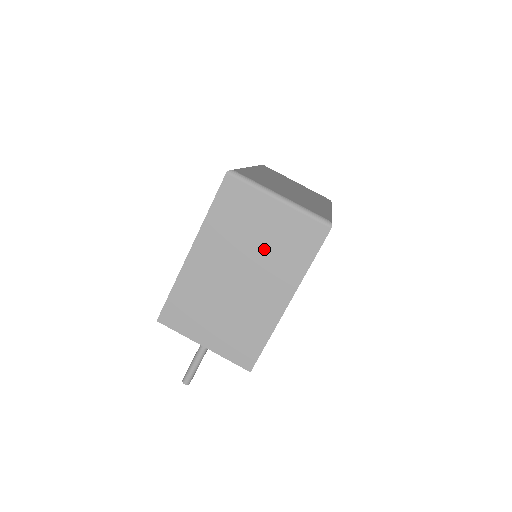
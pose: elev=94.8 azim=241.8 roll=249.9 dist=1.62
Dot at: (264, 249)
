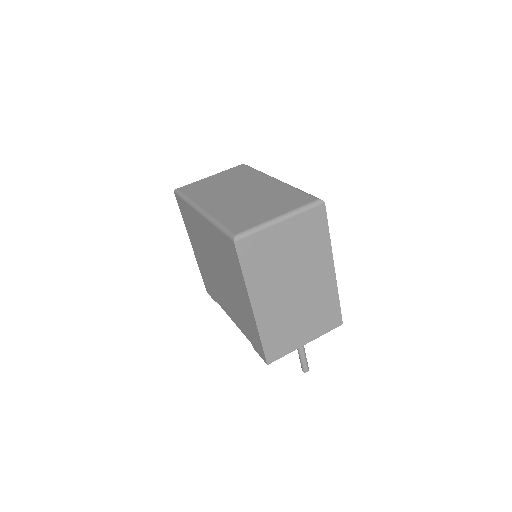
Dot at: (296, 257)
